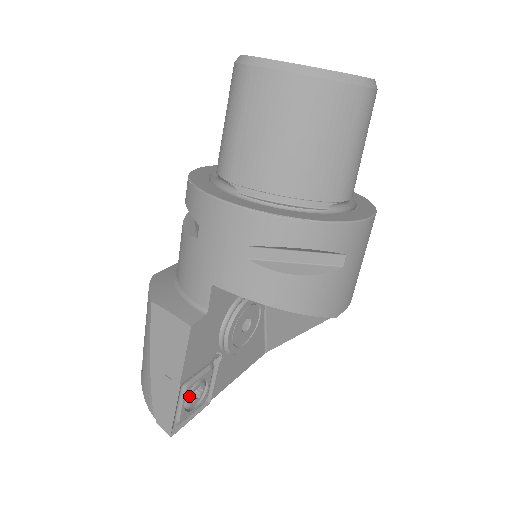
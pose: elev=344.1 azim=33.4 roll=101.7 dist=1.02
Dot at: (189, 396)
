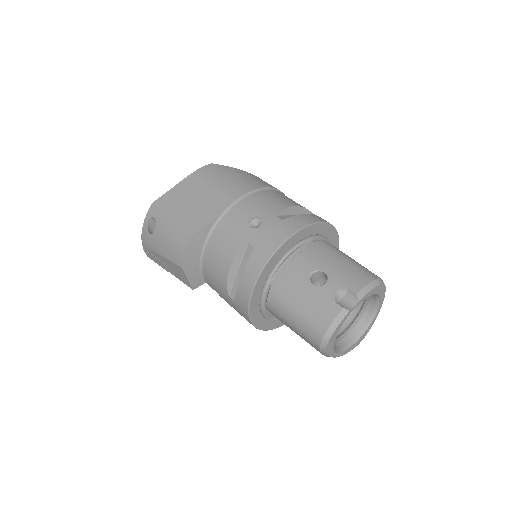
Dot at: occluded
